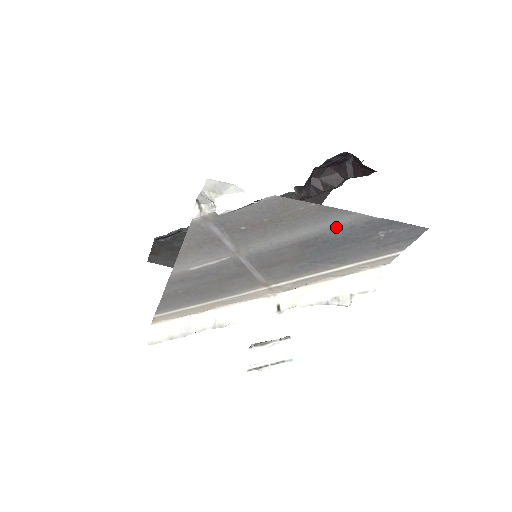
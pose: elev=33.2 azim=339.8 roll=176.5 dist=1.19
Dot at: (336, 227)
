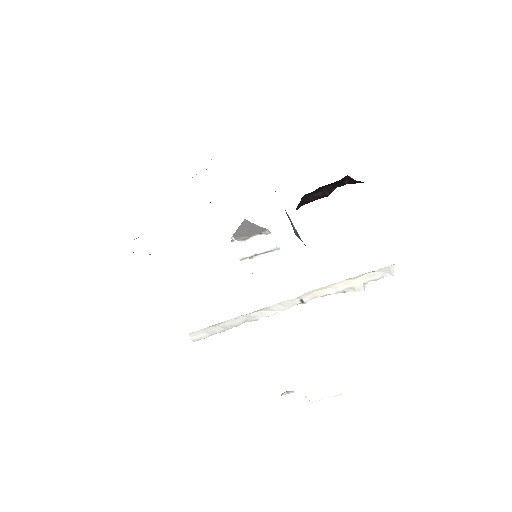
Dot at: occluded
